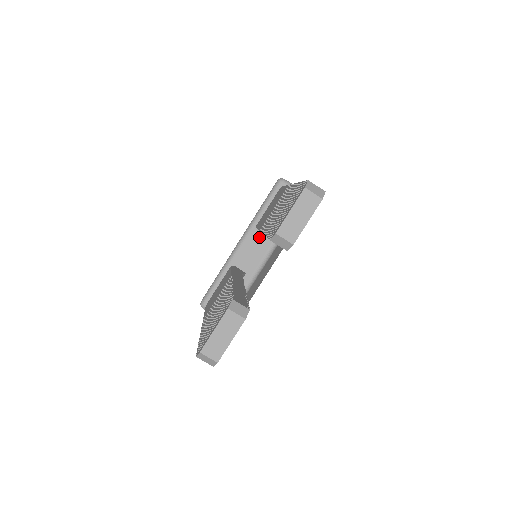
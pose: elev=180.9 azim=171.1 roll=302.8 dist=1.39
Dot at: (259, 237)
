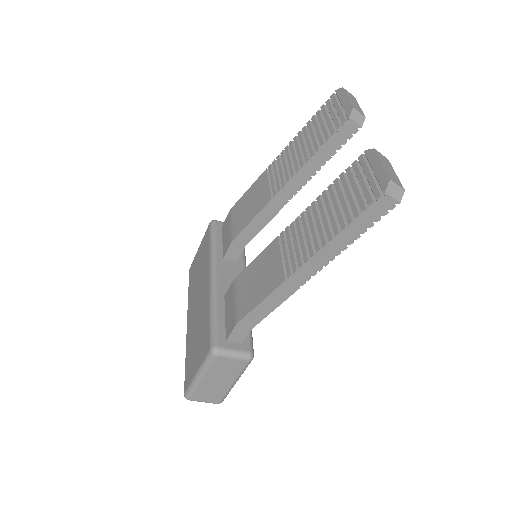
Dot at: (228, 265)
